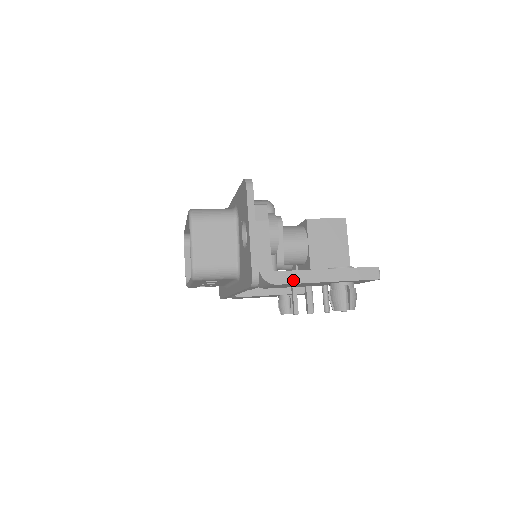
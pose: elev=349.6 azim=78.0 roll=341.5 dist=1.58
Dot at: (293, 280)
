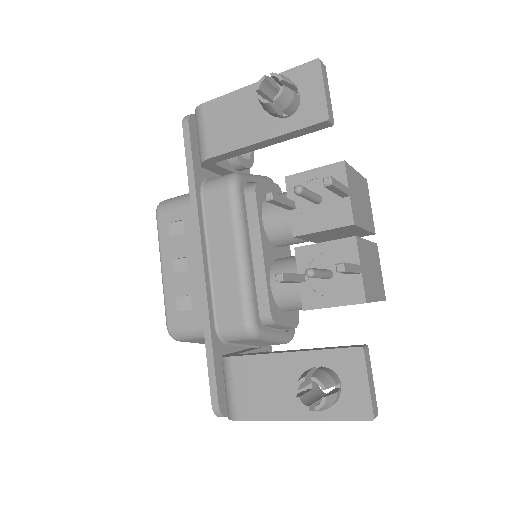
Dot at: (221, 99)
